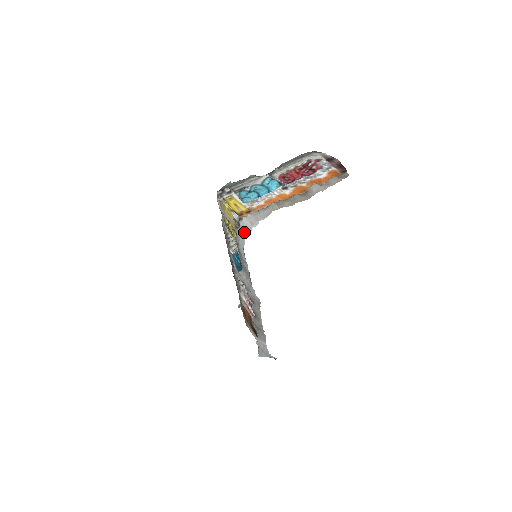
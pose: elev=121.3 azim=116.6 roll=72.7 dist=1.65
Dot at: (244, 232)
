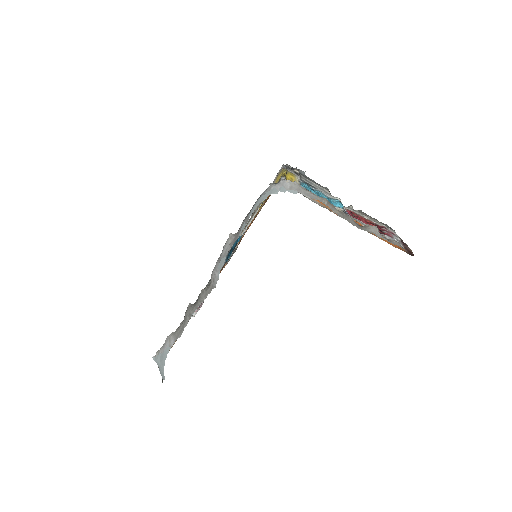
Dot at: (276, 189)
